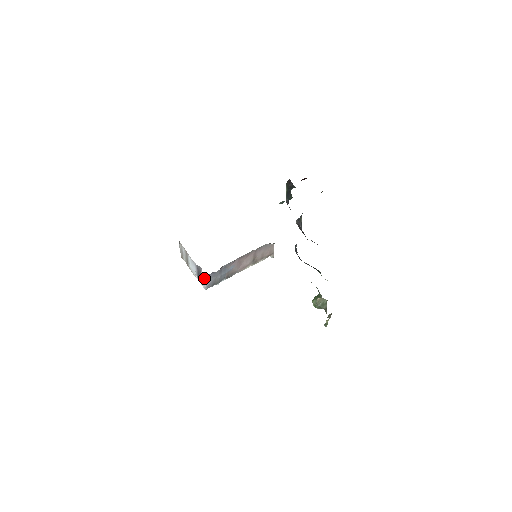
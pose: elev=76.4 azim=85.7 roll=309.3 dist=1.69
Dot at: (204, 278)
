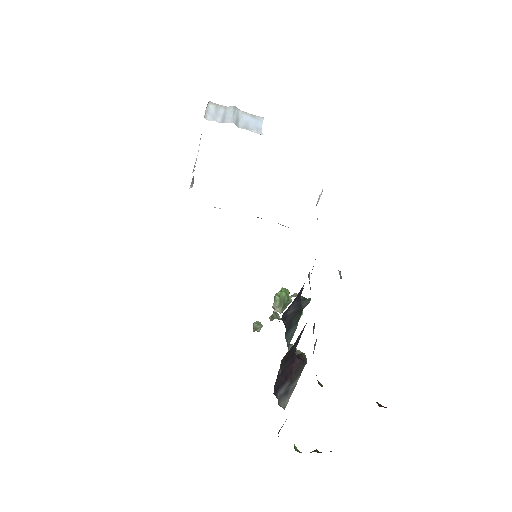
Dot at: occluded
